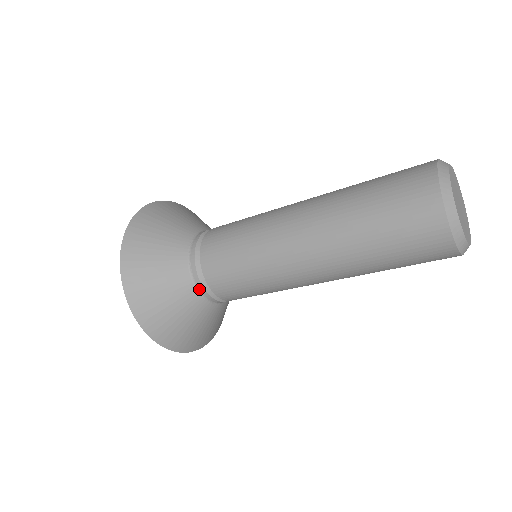
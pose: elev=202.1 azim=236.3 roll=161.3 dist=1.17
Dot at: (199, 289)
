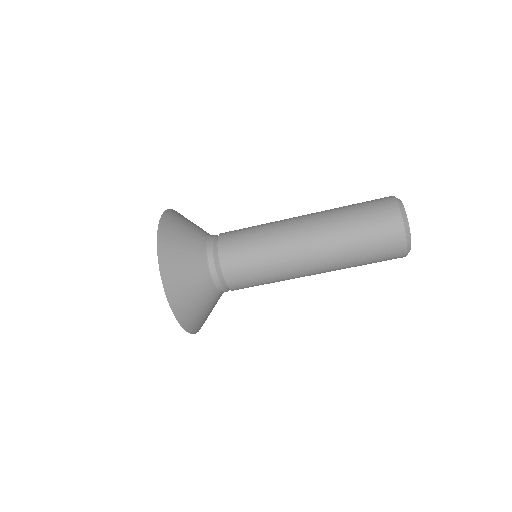
Dot at: (209, 257)
